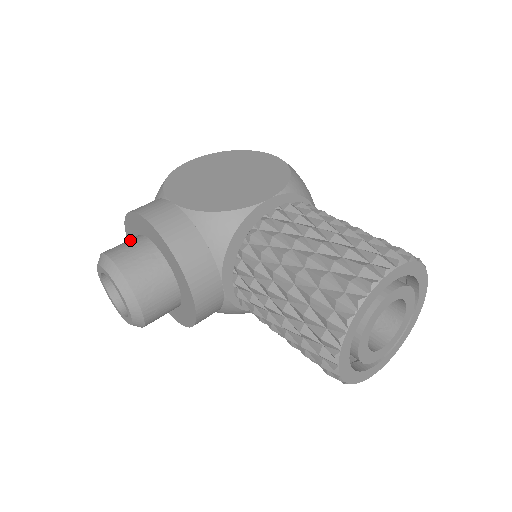
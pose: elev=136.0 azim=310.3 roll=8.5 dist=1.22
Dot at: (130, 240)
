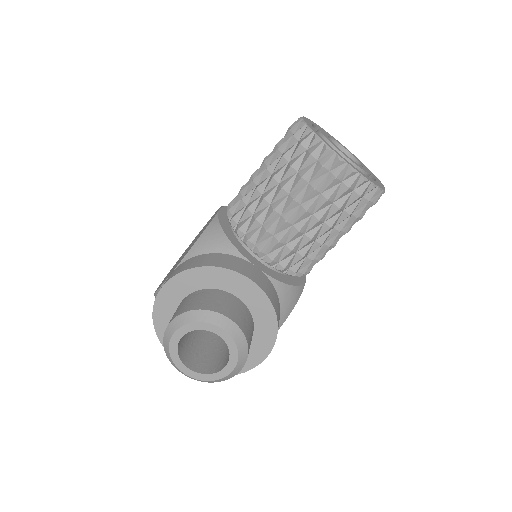
Dot at: occluded
